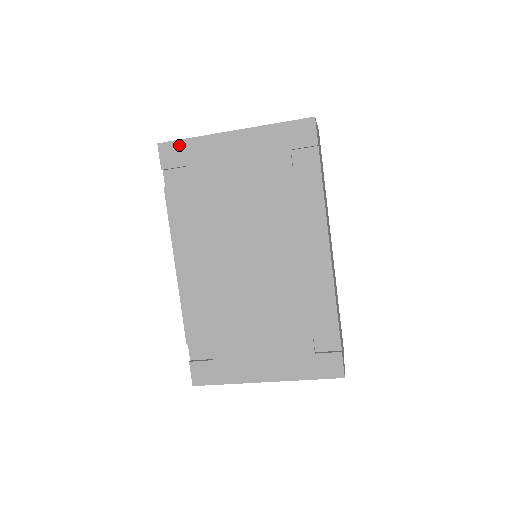
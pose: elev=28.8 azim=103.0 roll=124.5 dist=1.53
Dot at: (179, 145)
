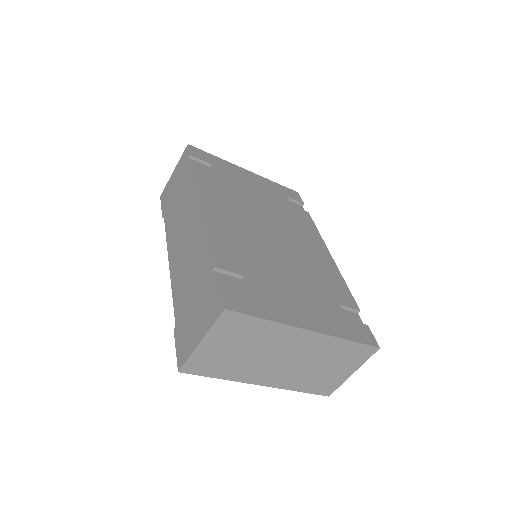
Dot at: (206, 154)
